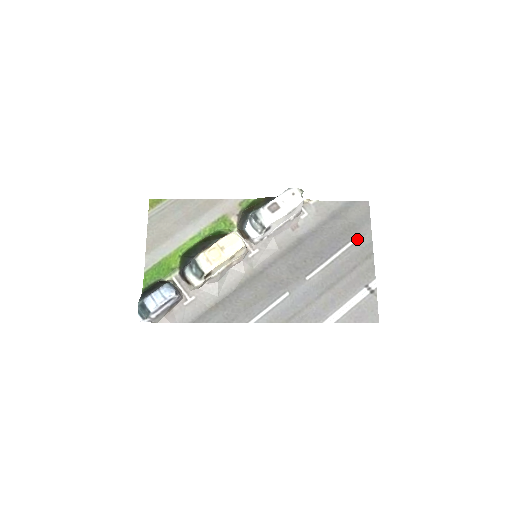
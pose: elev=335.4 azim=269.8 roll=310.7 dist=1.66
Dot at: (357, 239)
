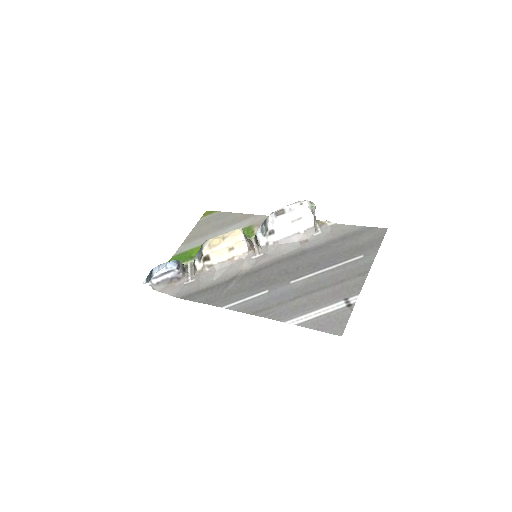
Dot at: (358, 258)
